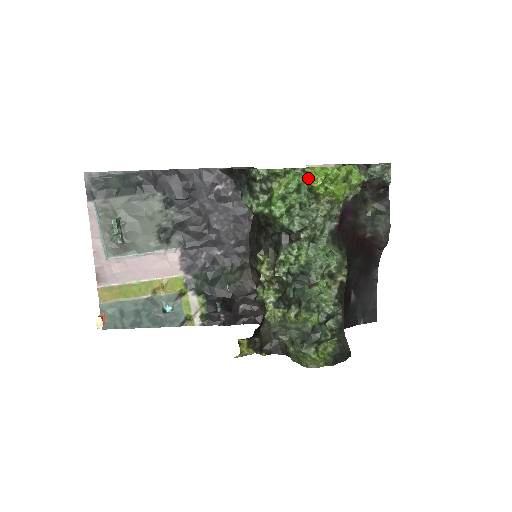
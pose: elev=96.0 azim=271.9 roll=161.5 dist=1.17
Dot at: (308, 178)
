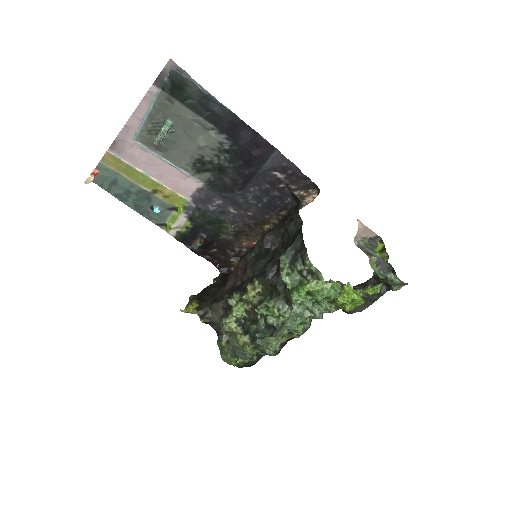
Dot at: (340, 292)
